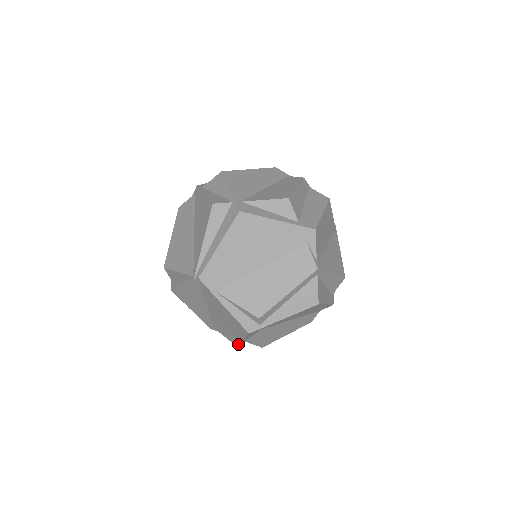
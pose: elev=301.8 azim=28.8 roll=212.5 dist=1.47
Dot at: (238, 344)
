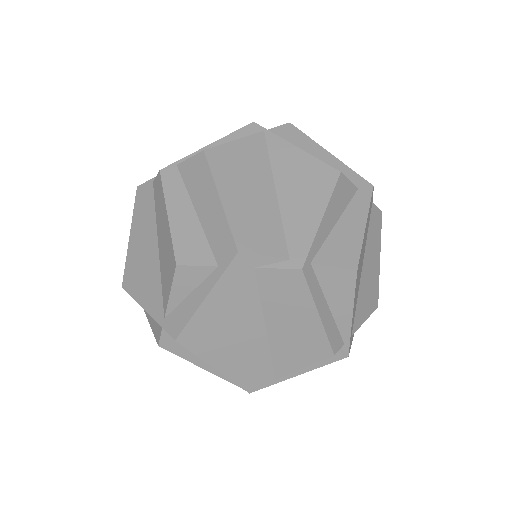
Dot at: occluded
